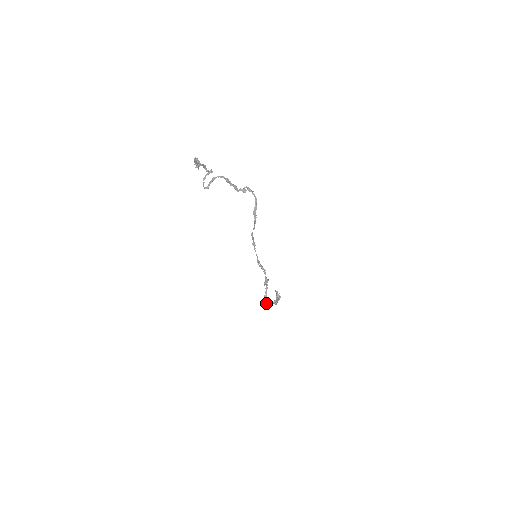
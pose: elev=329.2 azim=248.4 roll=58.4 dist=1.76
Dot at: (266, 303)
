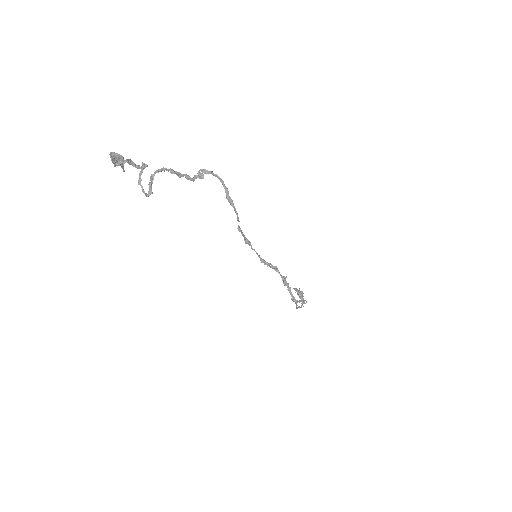
Dot at: (297, 307)
